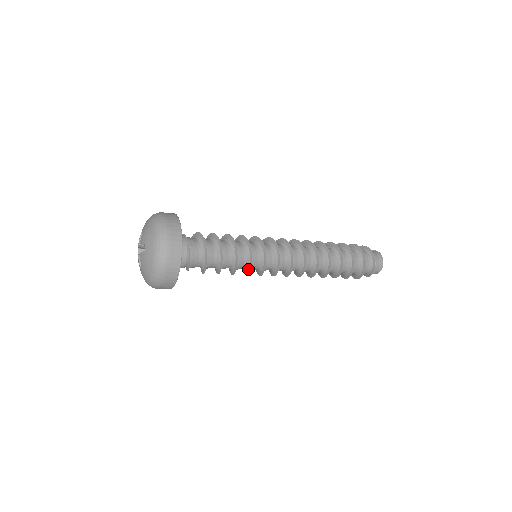
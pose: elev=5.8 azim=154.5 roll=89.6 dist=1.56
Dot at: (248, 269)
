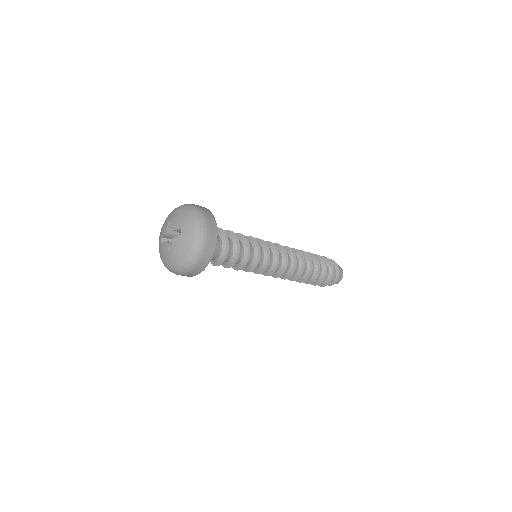
Dot at: (254, 265)
